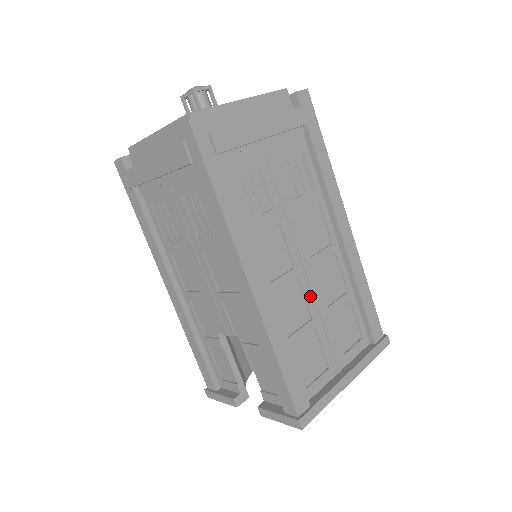
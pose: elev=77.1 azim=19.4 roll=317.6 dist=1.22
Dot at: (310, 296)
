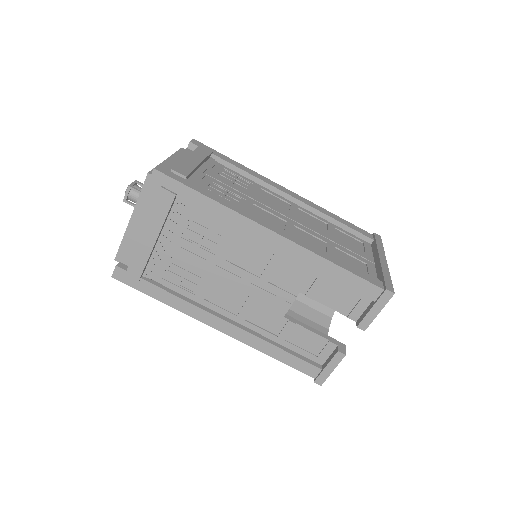
Dot at: (312, 232)
